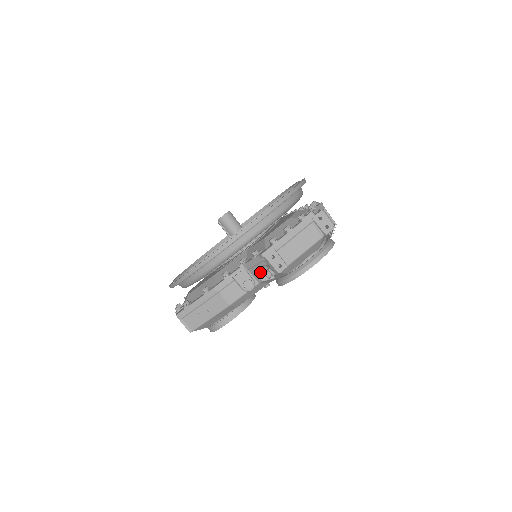
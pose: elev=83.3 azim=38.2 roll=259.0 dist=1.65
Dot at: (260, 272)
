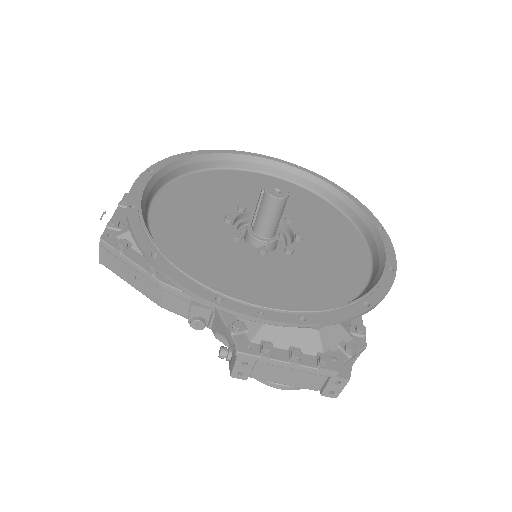
Dot at: (222, 333)
